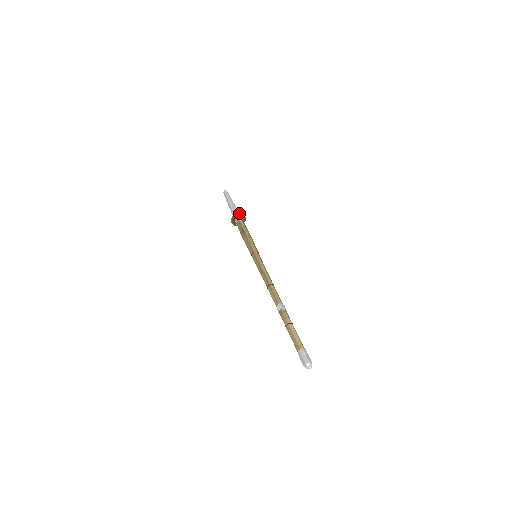
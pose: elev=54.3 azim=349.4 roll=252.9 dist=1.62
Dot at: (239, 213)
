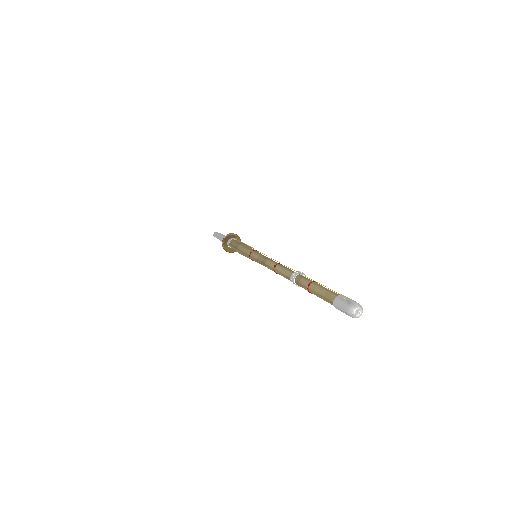
Dot at: (236, 234)
